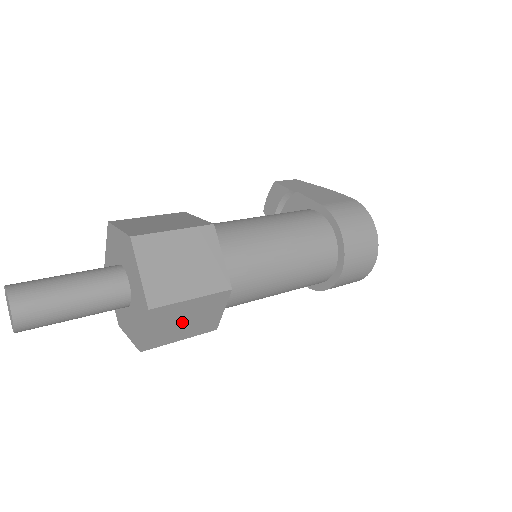
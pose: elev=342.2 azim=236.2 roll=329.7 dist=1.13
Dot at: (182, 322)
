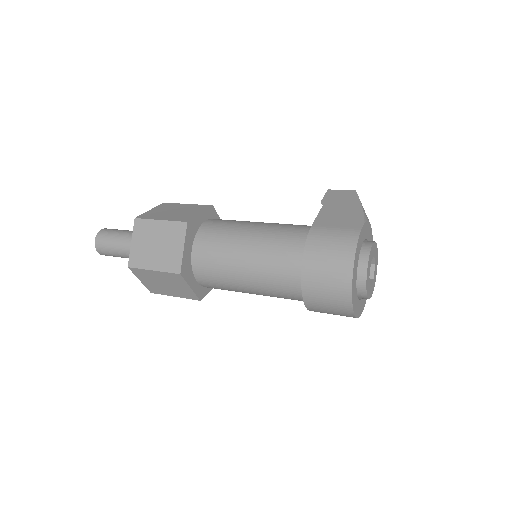
Dot at: (163, 284)
